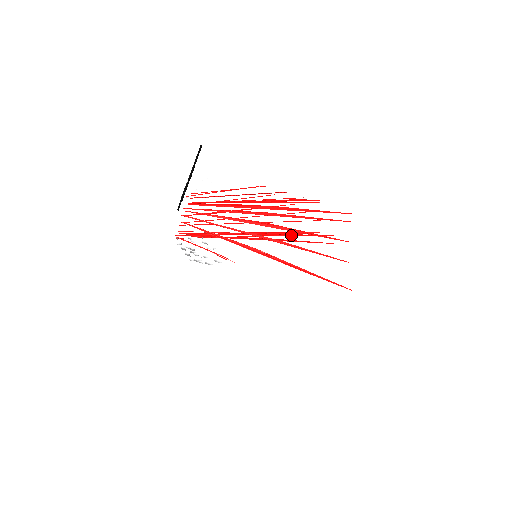
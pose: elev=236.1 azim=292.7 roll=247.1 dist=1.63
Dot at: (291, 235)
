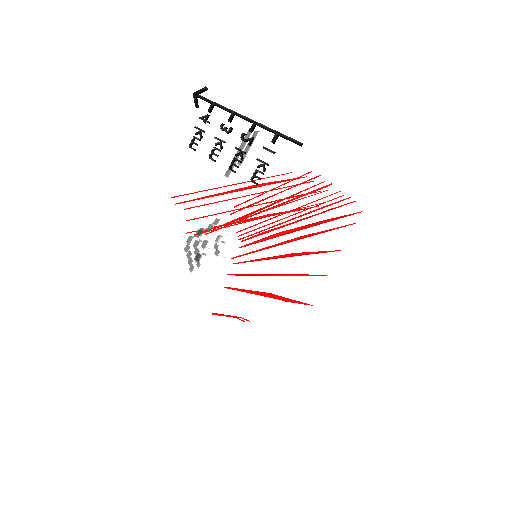
Dot at: (292, 197)
